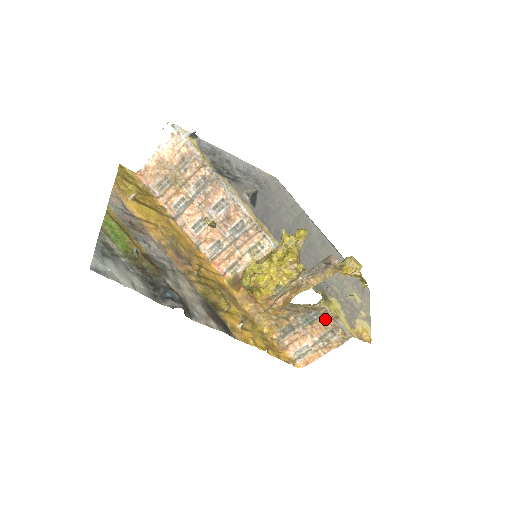
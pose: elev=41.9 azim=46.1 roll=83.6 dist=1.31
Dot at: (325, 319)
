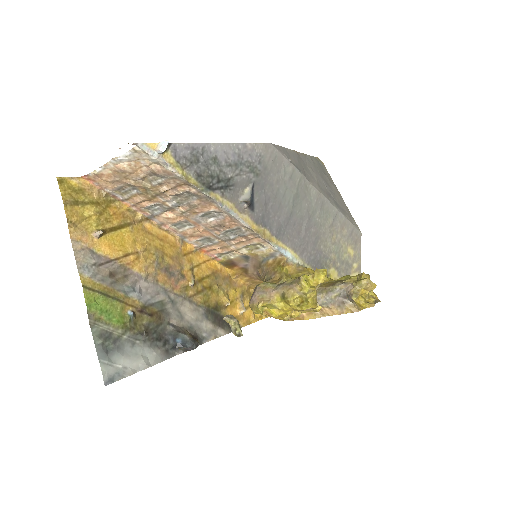
Dot at: occluded
